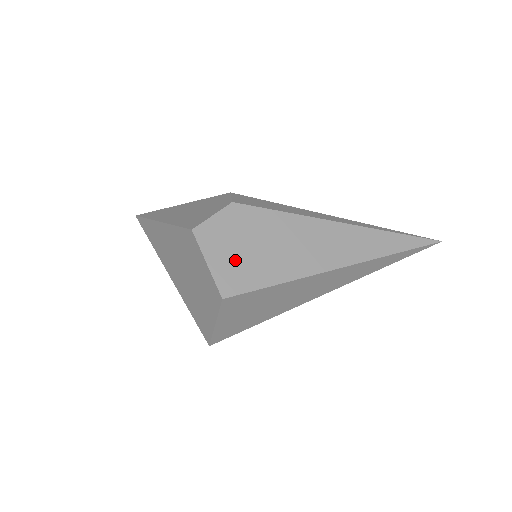
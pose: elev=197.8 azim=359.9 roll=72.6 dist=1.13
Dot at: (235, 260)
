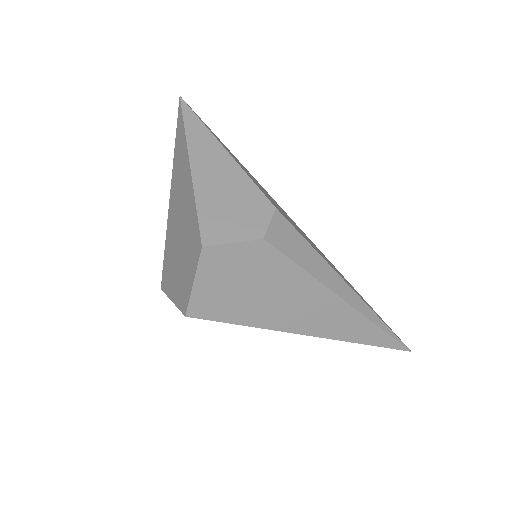
Dot at: (222, 291)
